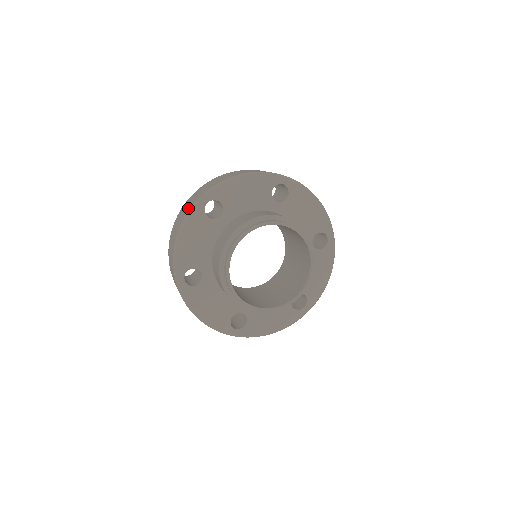
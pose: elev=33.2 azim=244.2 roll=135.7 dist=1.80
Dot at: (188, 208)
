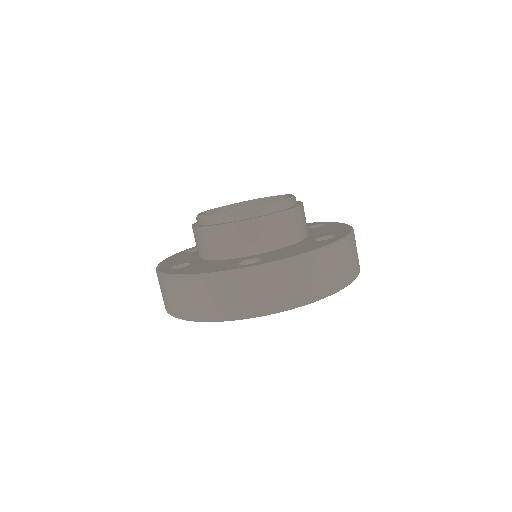
Dot at: occluded
